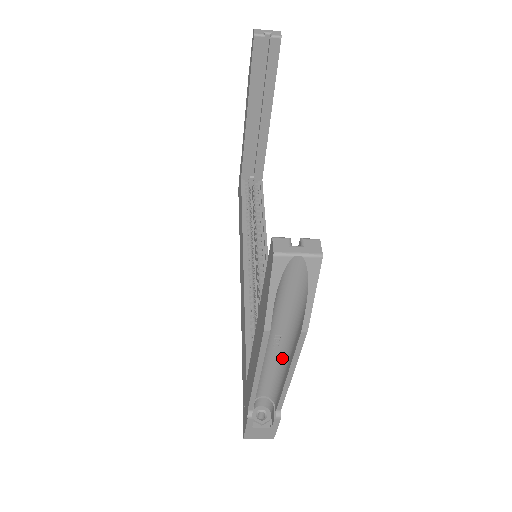
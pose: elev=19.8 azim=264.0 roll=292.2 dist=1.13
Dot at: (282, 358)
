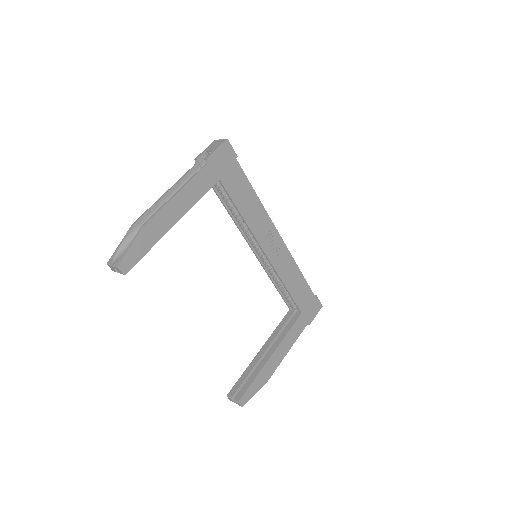
Dot at: occluded
